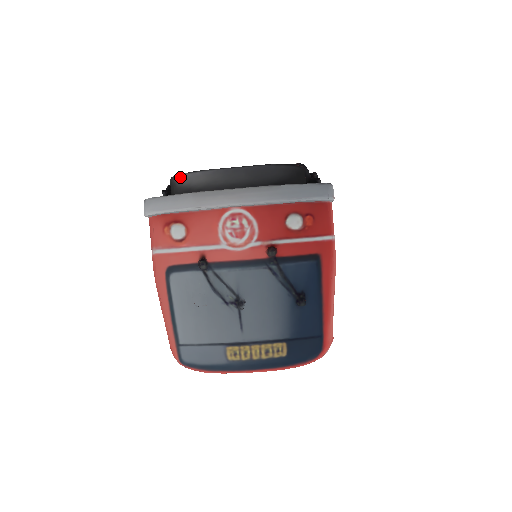
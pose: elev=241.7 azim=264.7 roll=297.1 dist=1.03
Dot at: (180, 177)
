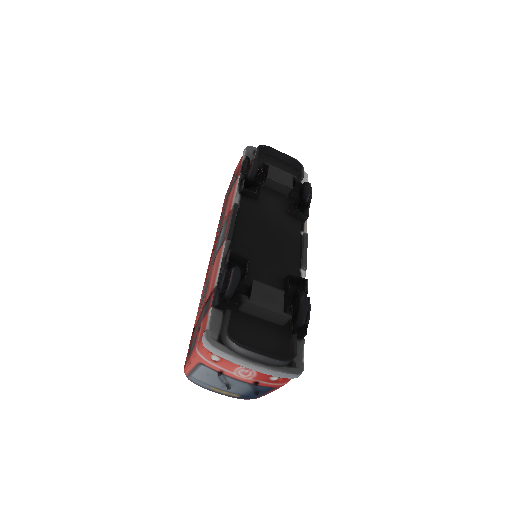
Dot at: (231, 342)
